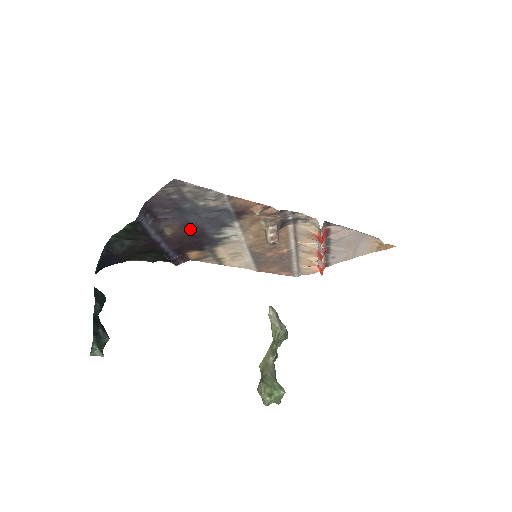
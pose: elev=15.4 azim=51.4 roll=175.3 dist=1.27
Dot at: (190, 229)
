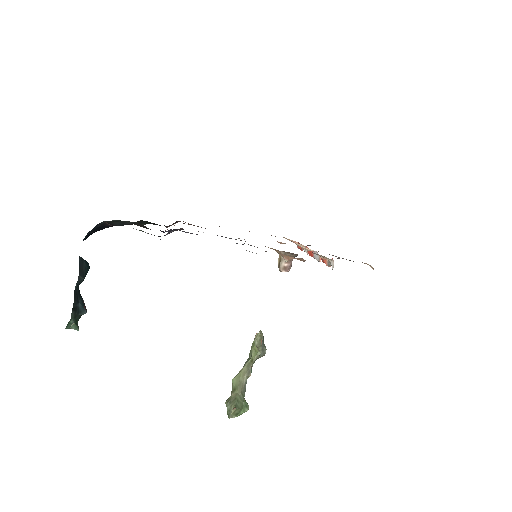
Dot at: occluded
